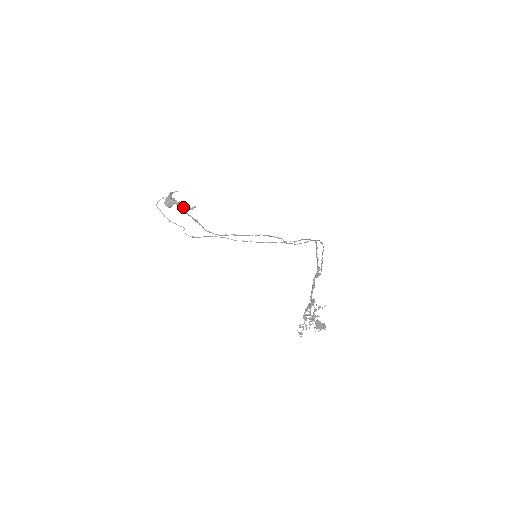
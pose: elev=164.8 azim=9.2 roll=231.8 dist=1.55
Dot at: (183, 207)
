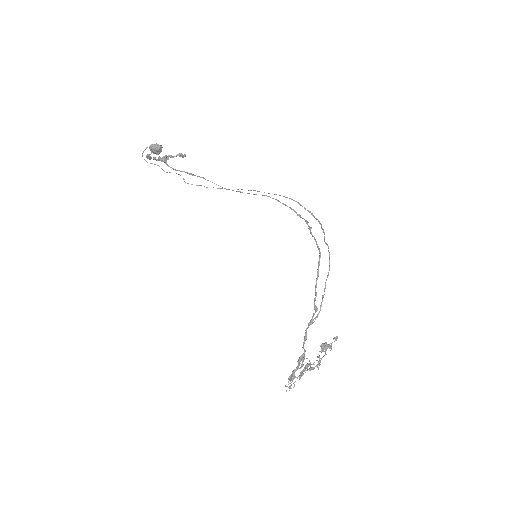
Dot at: (172, 157)
